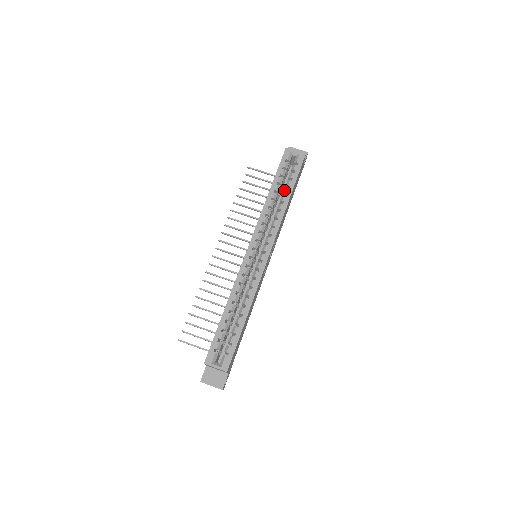
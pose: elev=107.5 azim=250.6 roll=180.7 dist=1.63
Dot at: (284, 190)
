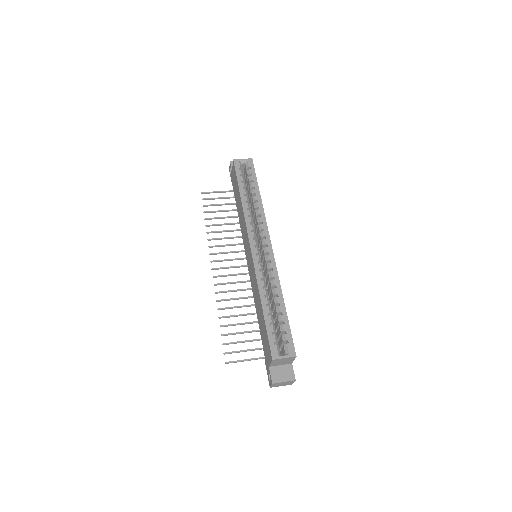
Dot at: (252, 192)
